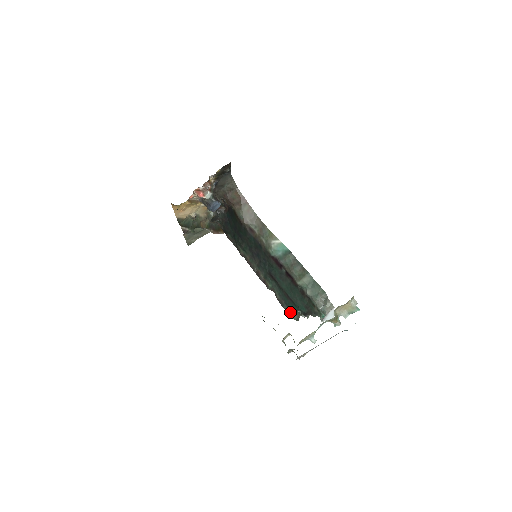
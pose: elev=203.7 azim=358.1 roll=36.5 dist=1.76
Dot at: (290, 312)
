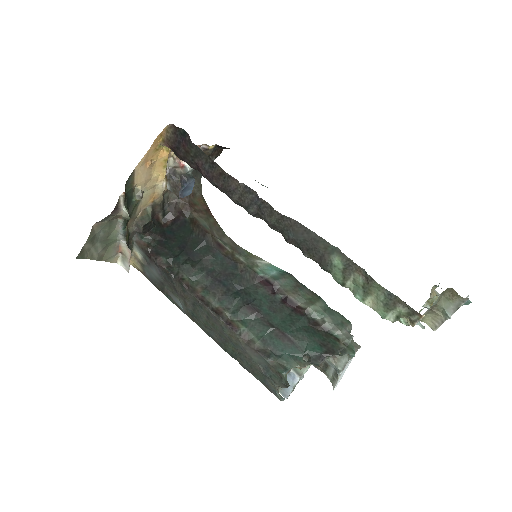
Dot at: (283, 365)
